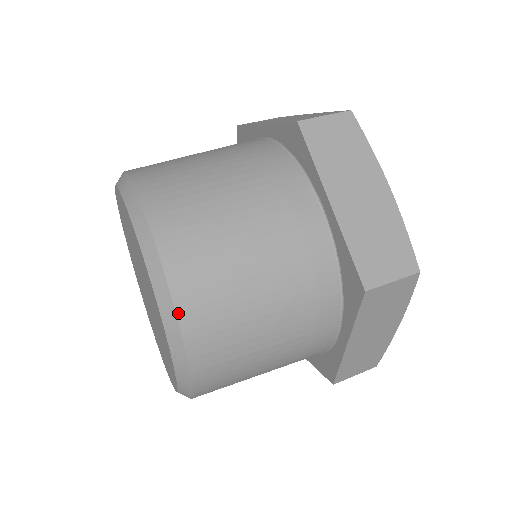
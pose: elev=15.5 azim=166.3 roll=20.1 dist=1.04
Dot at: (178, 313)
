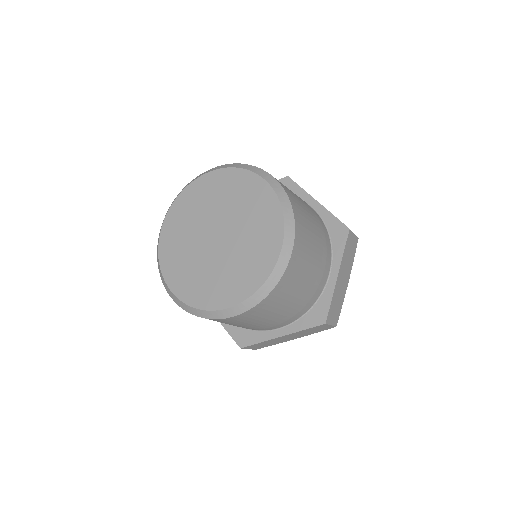
Dot at: (277, 284)
